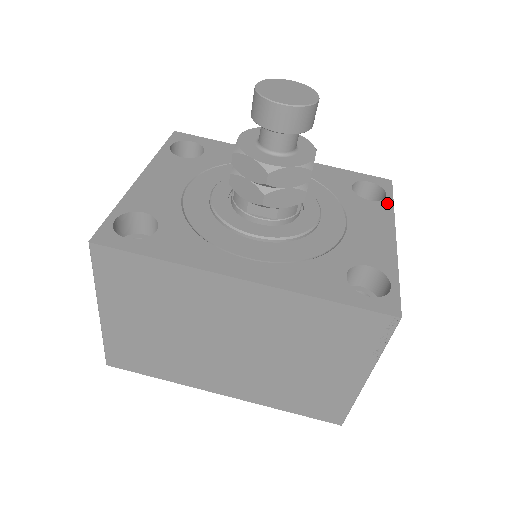
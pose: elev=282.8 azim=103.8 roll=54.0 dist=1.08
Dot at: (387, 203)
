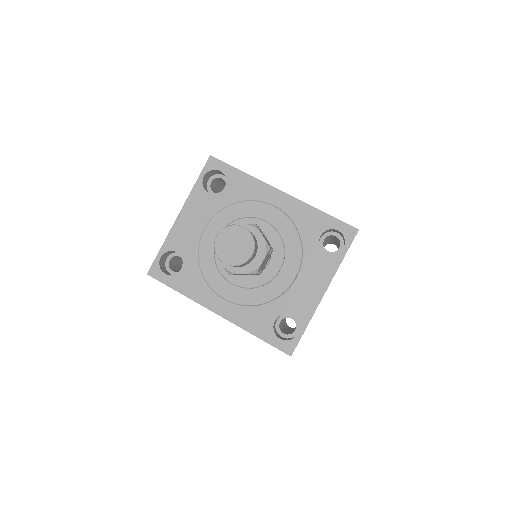
Dot at: (338, 258)
